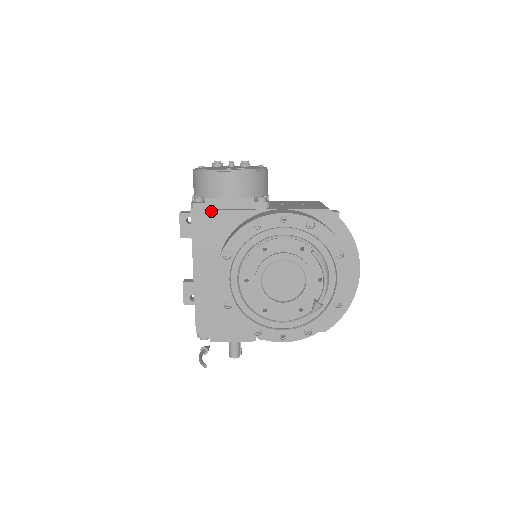
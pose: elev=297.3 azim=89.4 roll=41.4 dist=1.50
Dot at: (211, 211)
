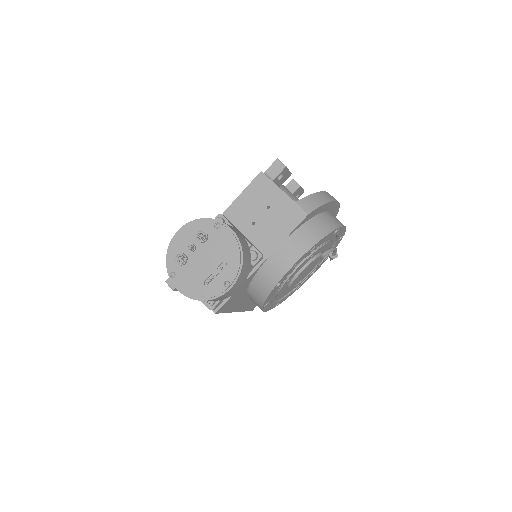
Dot at: (229, 300)
